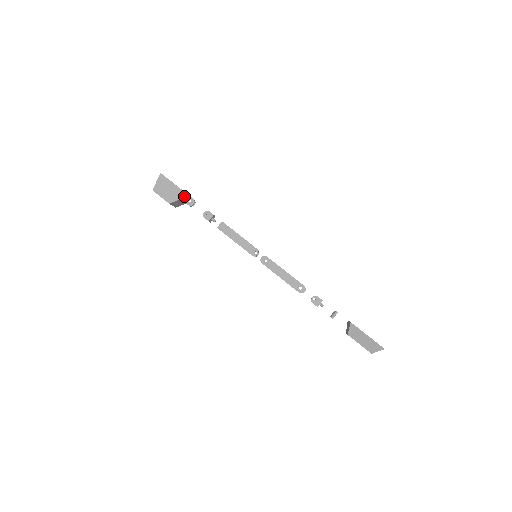
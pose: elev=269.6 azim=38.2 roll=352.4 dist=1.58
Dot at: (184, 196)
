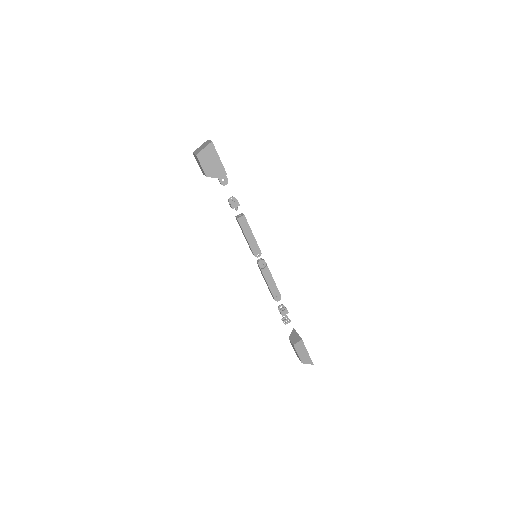
Dot at: (222, 175)
